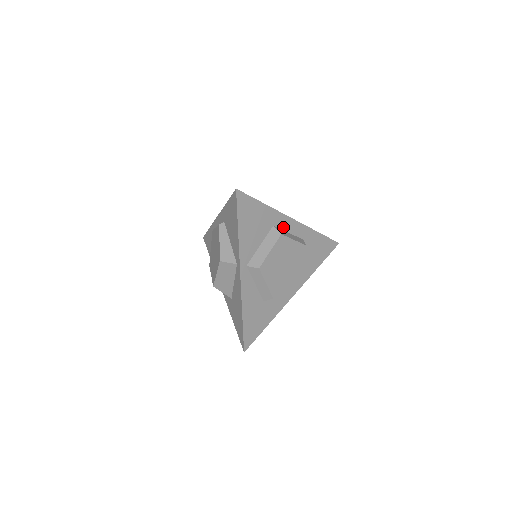
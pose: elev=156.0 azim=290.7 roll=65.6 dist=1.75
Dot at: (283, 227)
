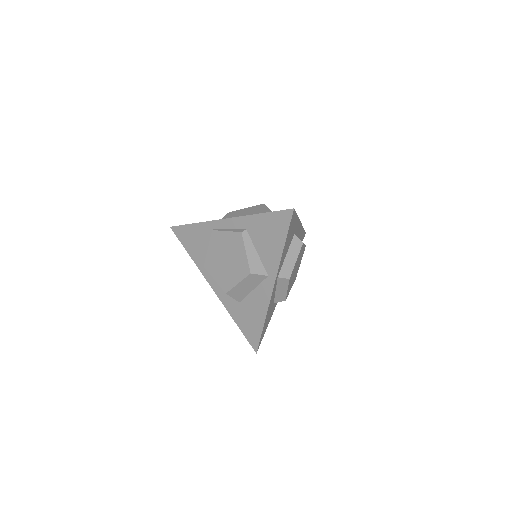
Dot at: (296, 232)
